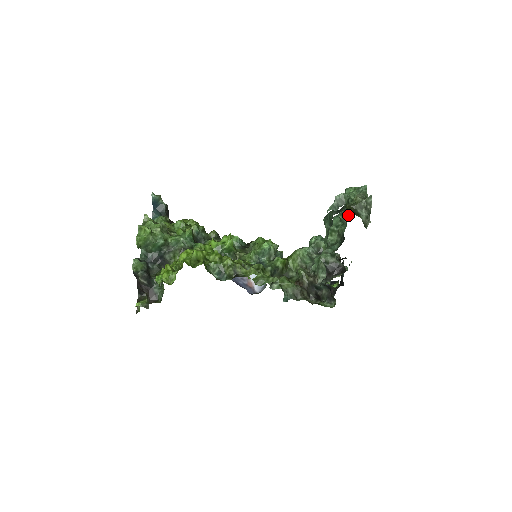
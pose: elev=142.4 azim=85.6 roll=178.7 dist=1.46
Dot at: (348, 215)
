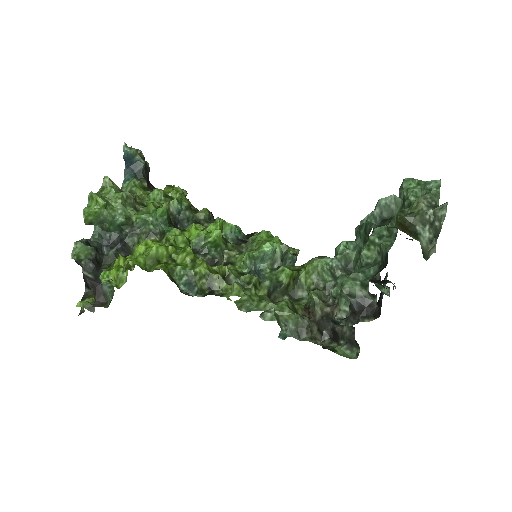
Dot at: occluded
